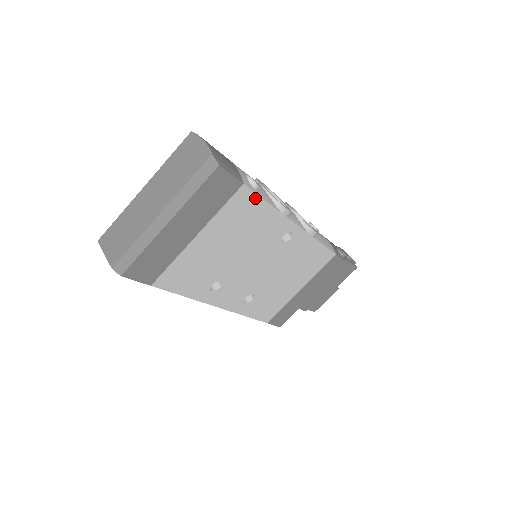
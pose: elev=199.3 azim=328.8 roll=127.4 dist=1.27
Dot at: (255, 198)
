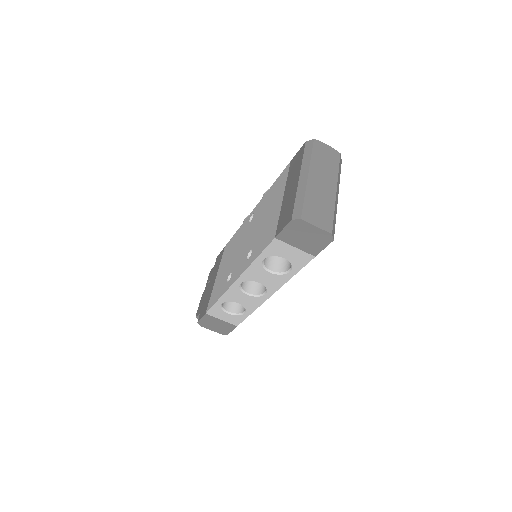
Dot at: occluded
